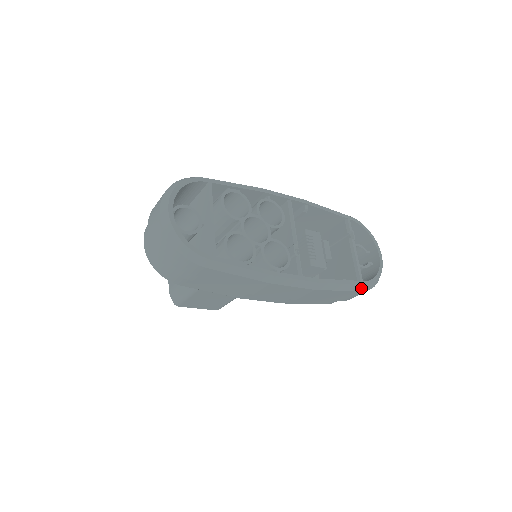
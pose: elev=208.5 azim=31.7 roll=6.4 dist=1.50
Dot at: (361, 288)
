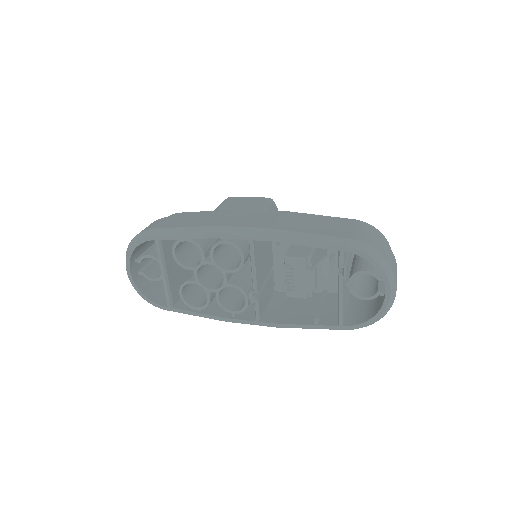
Dot at: (343, 329)
